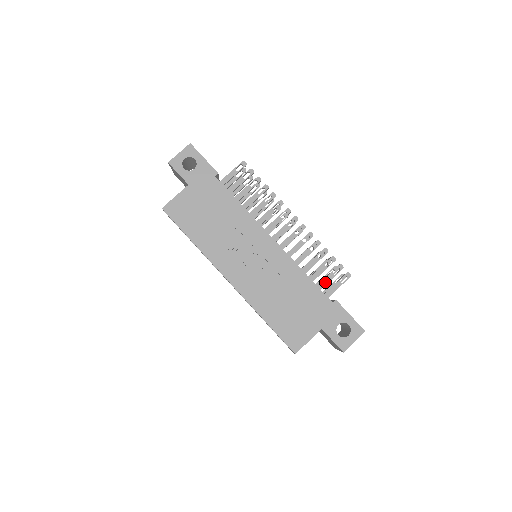
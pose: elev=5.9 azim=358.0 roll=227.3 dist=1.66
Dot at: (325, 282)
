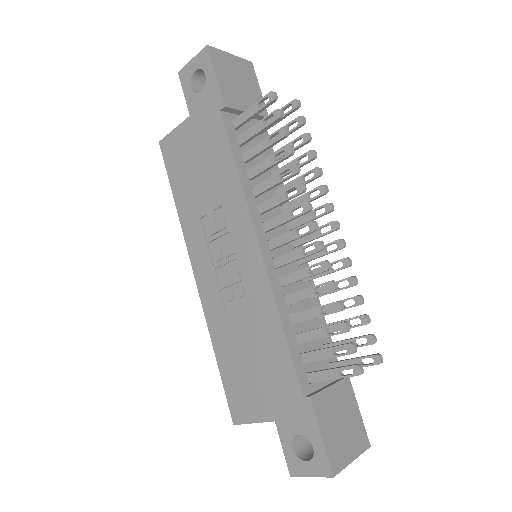
Dot at: (316, 356)
